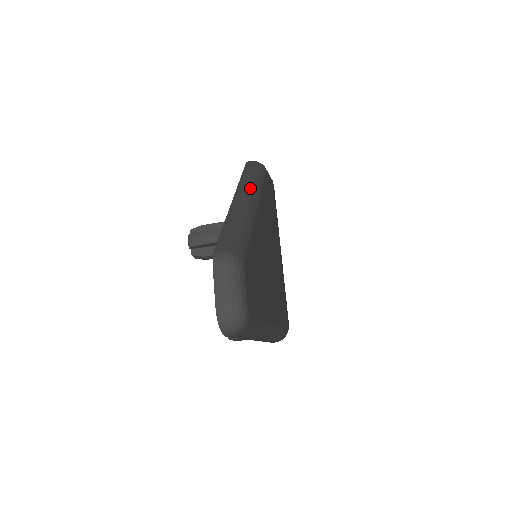
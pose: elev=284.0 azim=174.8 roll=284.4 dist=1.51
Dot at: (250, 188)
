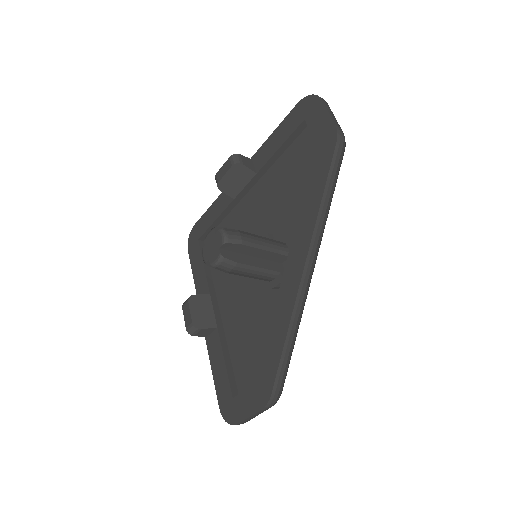
Dot at: (321, 240)
